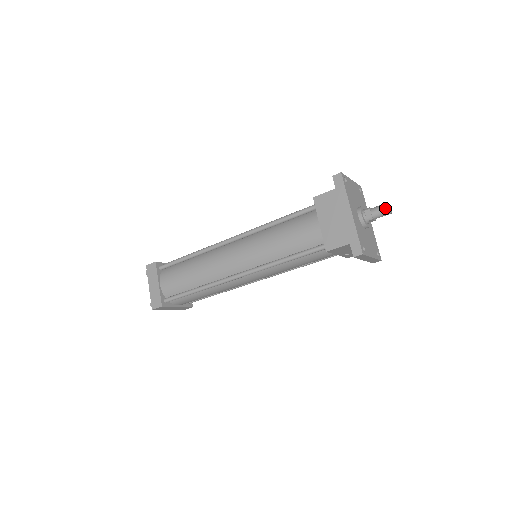
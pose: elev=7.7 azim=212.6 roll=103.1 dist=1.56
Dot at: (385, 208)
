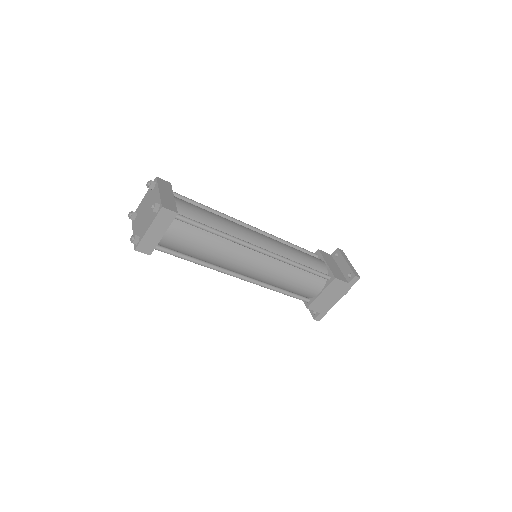
Dot at: (345, 294)
